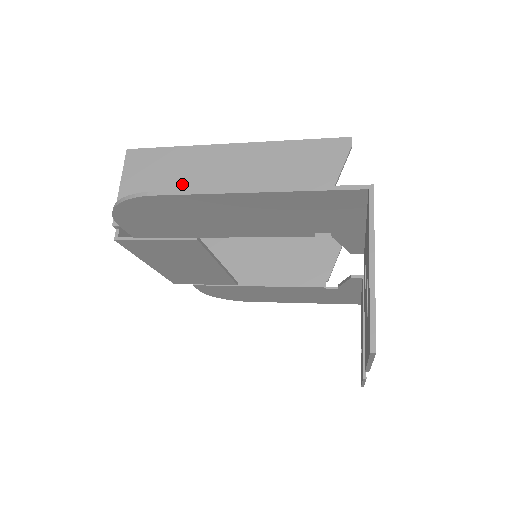
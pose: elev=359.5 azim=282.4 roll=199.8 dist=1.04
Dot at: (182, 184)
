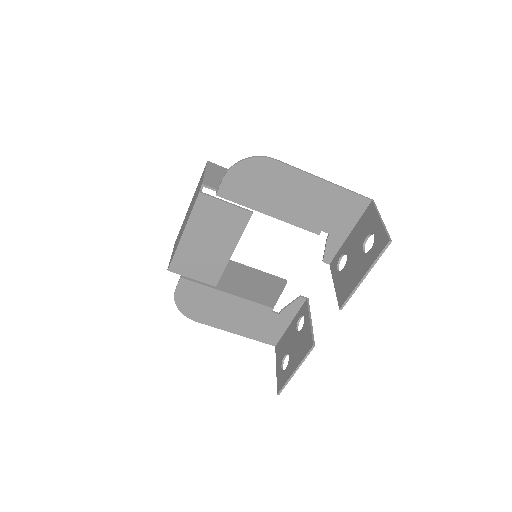
Dot at: occluded
